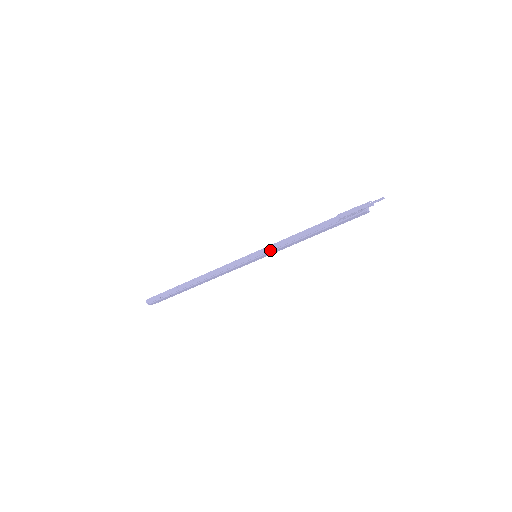
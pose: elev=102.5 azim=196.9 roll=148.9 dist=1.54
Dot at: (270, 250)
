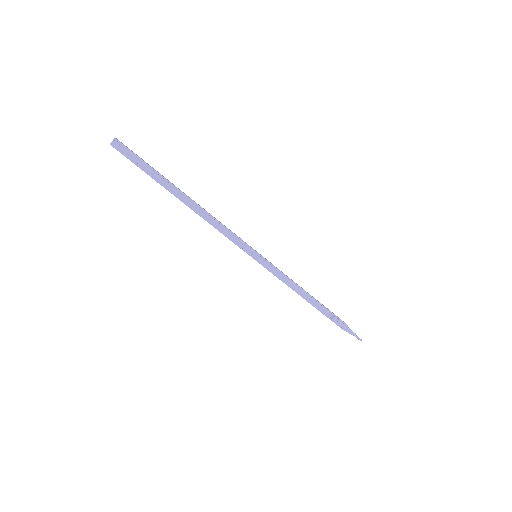
Dot at: (272, 271)
